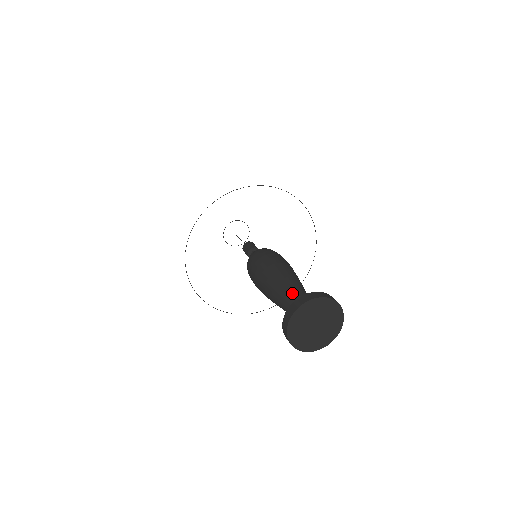
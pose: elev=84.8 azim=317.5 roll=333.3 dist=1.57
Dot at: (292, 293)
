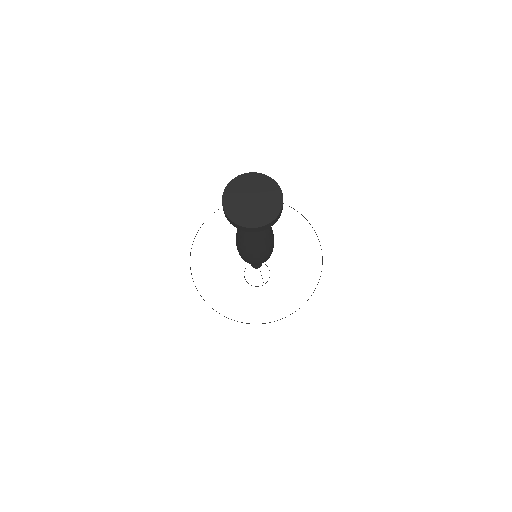
Dot at: occluded
